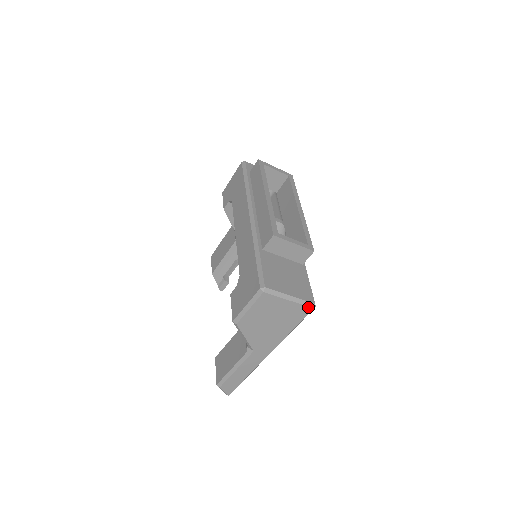
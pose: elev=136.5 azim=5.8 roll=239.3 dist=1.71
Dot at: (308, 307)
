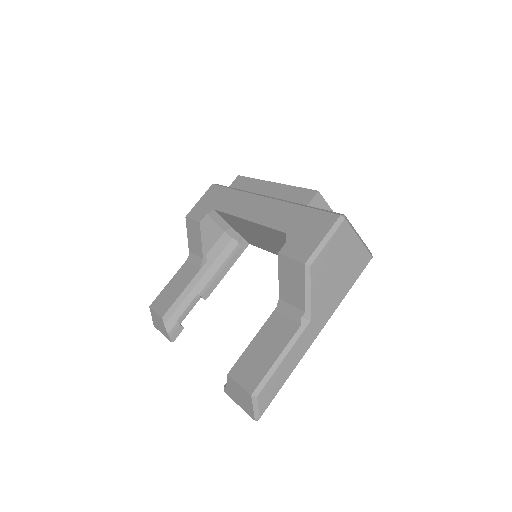
Dot at: (369, 254)
